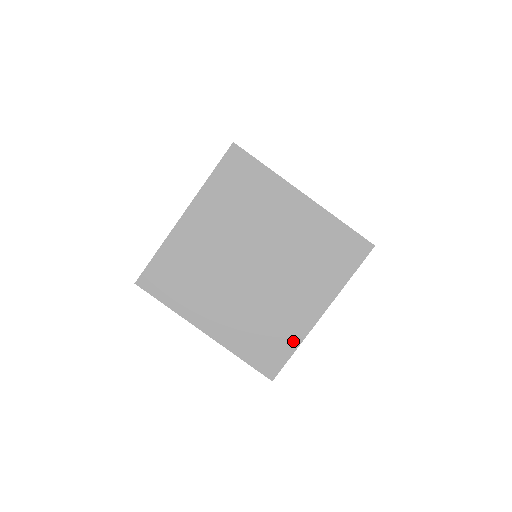
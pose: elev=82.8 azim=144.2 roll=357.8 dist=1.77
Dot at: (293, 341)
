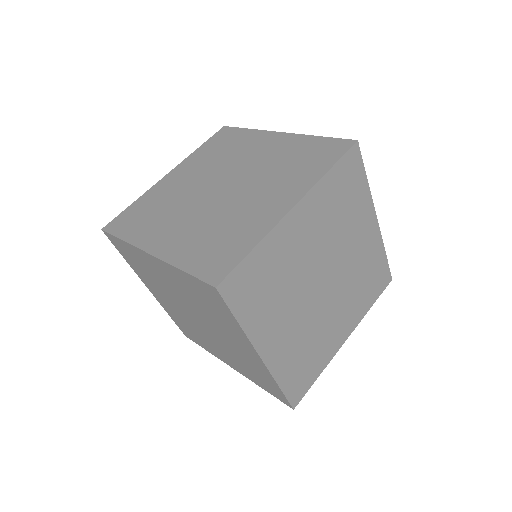
Dot at: (252, 239)
